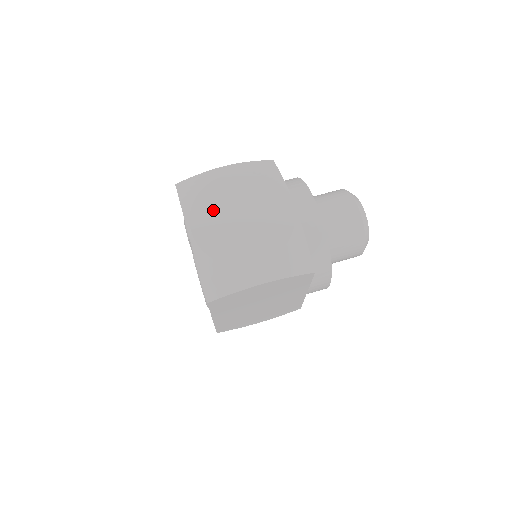
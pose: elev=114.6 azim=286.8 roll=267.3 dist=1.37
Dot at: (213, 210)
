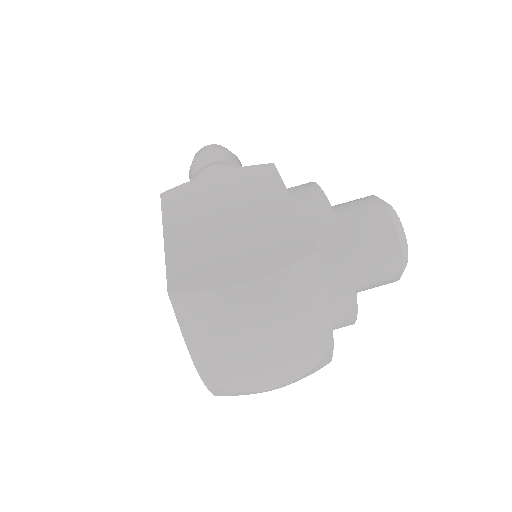
Dot at: (229, 349)
